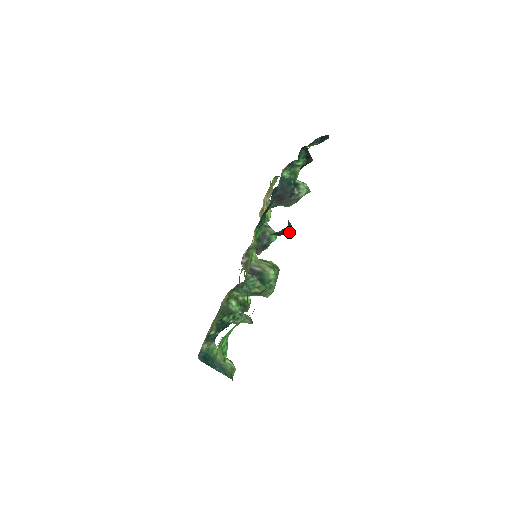
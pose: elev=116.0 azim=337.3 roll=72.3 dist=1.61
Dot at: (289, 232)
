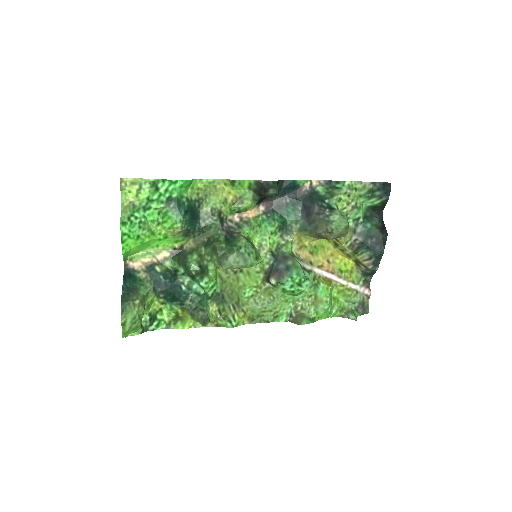
Dot at: (272, 192)
